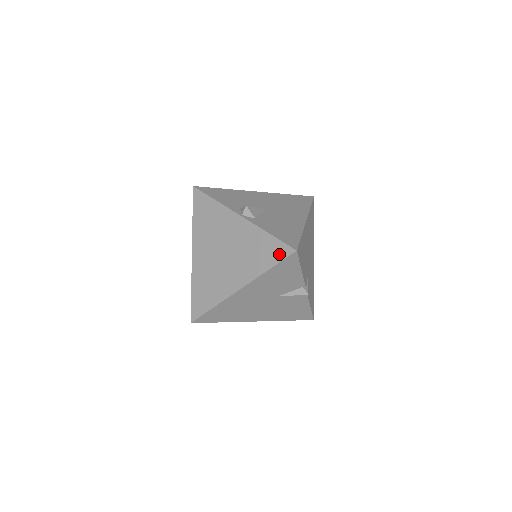
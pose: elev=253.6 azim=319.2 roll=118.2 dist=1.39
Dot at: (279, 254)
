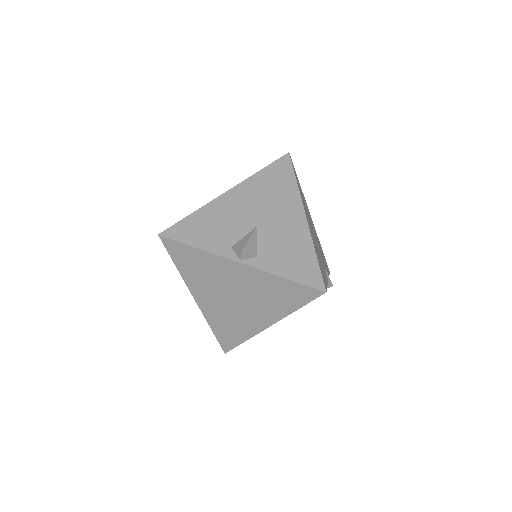
Dot at: (305, 296)
